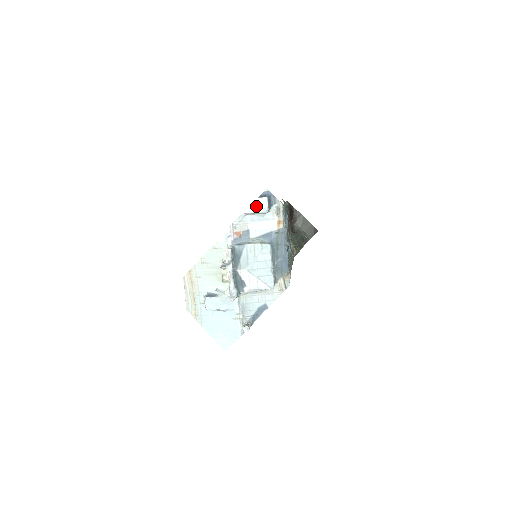
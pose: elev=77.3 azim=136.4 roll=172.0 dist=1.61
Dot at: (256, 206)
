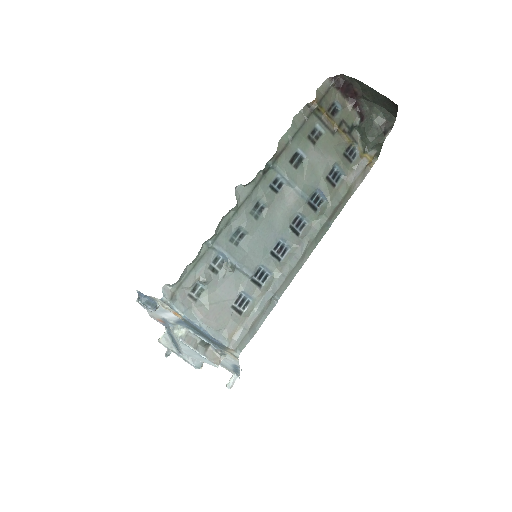
Dot at: (143, 306)
